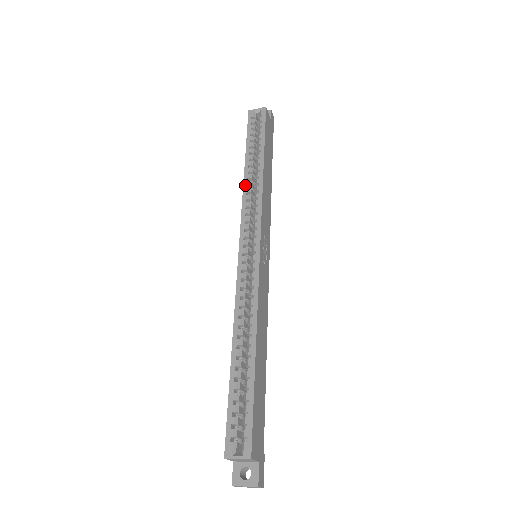
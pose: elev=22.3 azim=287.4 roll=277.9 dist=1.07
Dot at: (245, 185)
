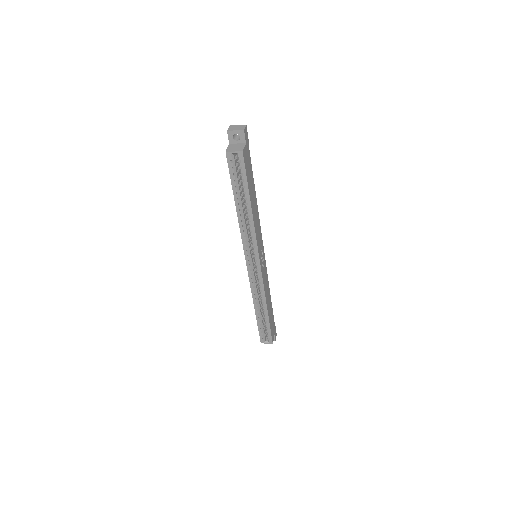
Dot at: (240, 225)
